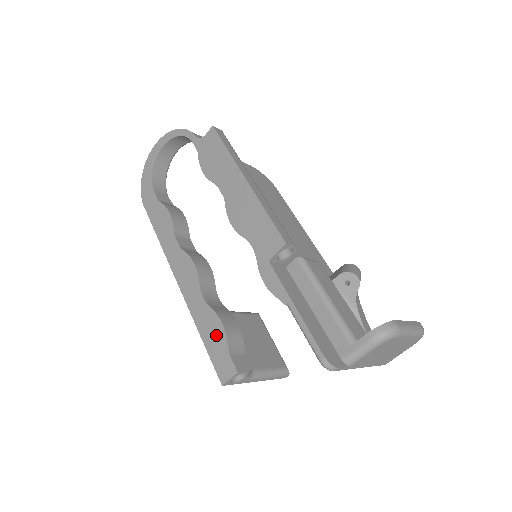
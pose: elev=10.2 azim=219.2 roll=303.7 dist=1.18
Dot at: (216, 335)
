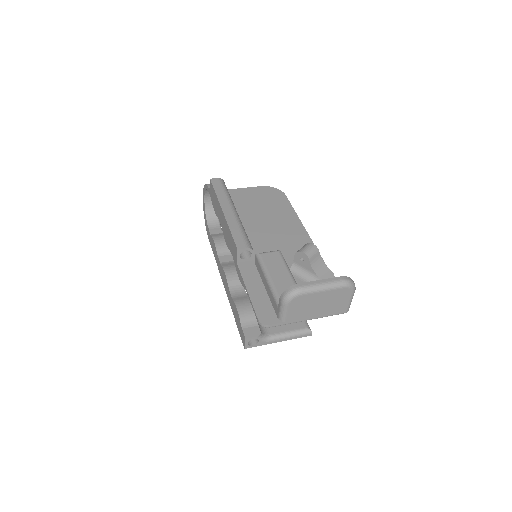
Dot at: (237, 317)
